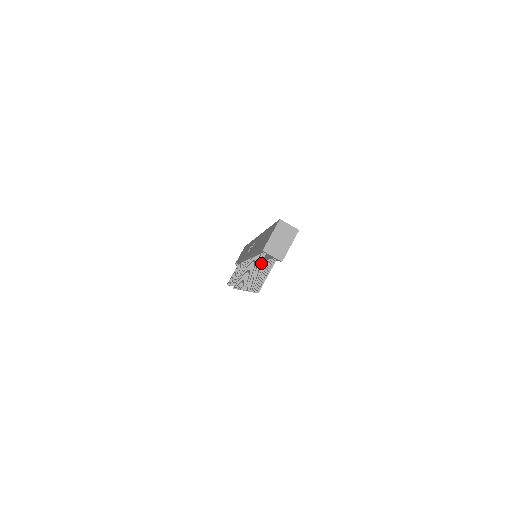
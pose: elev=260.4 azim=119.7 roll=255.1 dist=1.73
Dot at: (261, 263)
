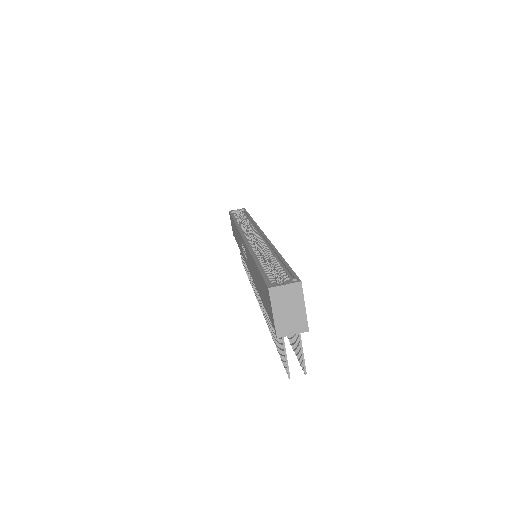
Dot at: occluded
